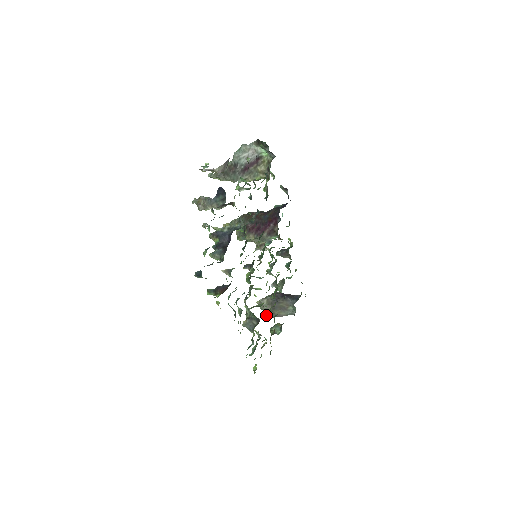
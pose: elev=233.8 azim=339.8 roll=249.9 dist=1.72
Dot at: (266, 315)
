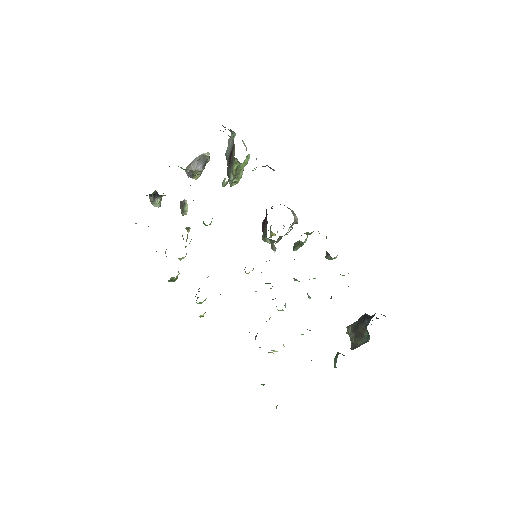
Dot at: occluded
